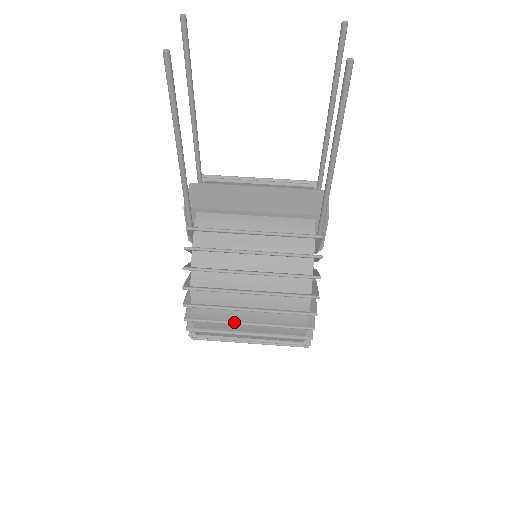
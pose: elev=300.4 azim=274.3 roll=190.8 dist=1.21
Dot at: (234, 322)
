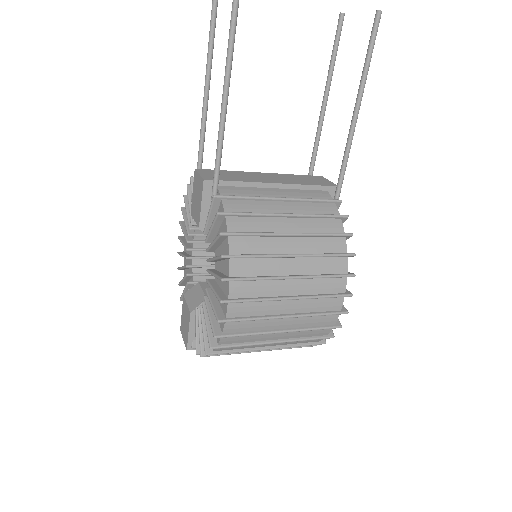
Dot at: (275, 297)
